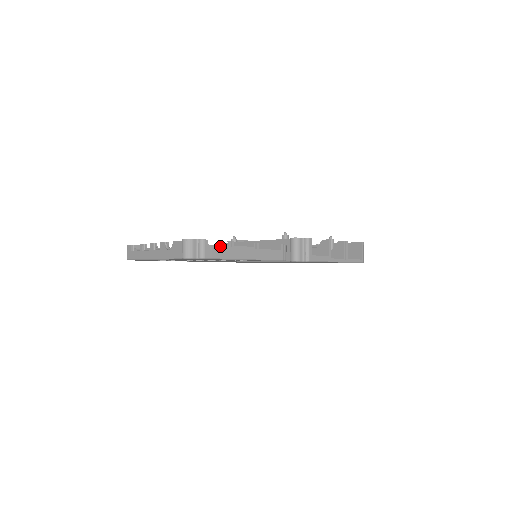
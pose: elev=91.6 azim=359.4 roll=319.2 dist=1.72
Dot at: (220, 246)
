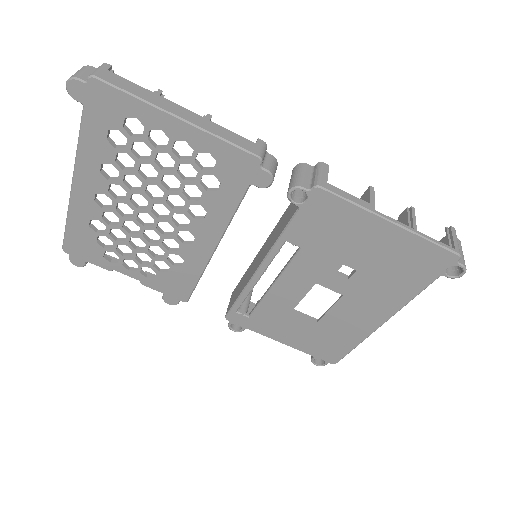
Dot at: (134, 86)
